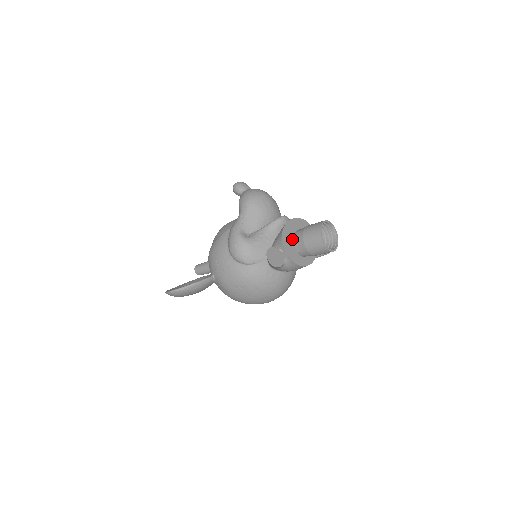
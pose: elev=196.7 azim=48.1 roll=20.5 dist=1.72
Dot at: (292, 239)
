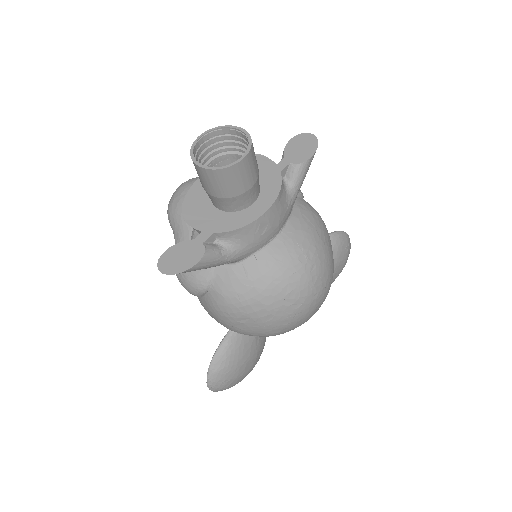
Dot at: (210, 204)
